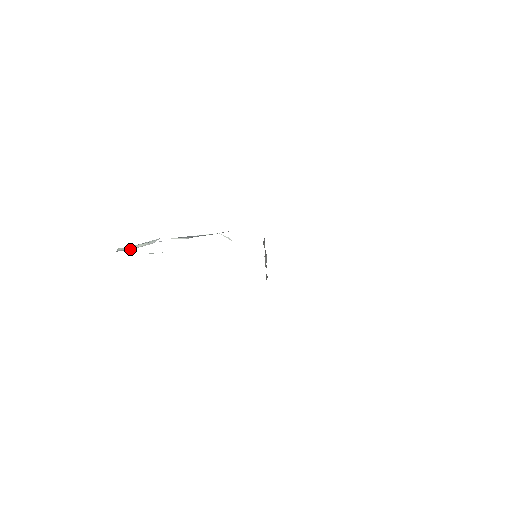
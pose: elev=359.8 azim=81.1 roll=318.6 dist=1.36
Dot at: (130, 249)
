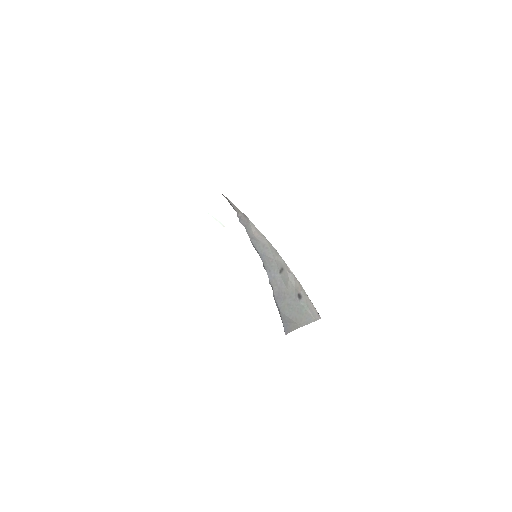
Dot at: occluded
